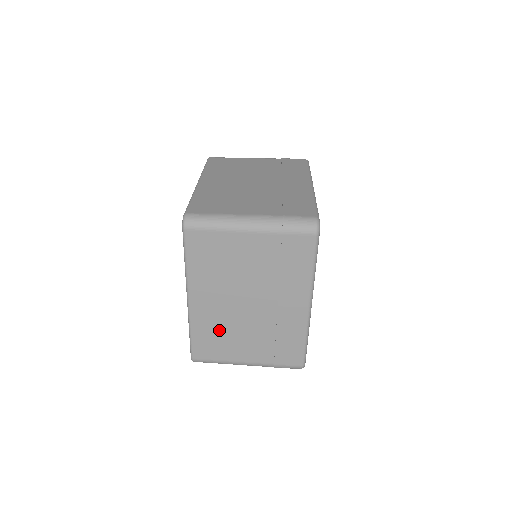
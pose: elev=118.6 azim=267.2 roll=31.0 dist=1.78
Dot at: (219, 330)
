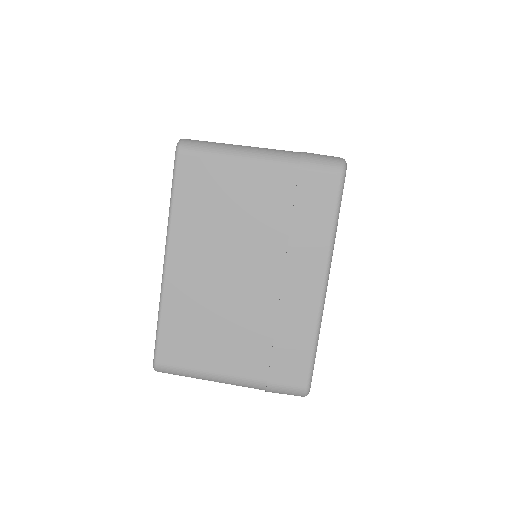
Dot at: occluded
